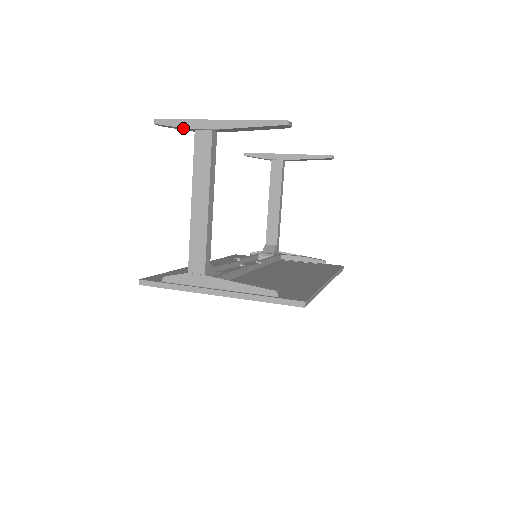
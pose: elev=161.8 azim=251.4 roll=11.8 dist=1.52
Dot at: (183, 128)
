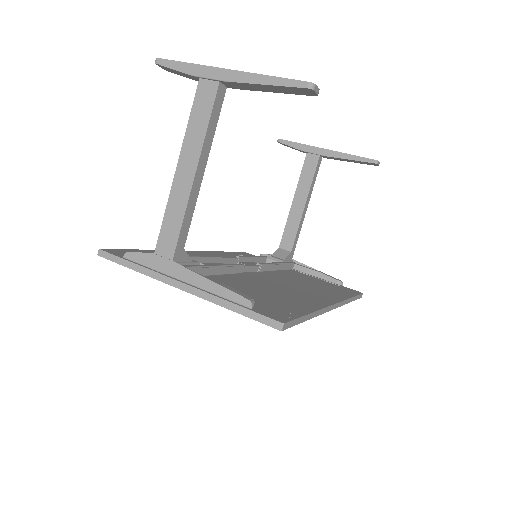
Dot at: (186, 74)
